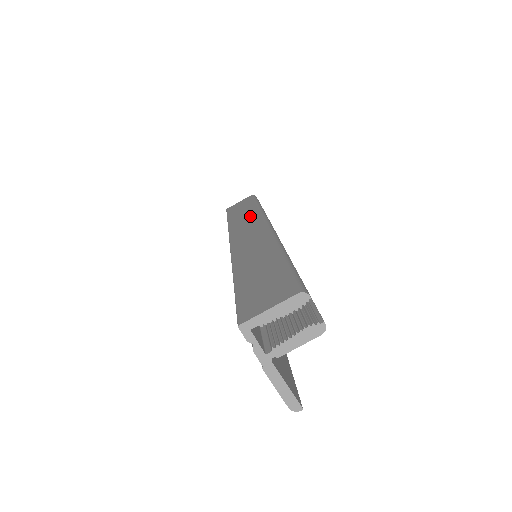
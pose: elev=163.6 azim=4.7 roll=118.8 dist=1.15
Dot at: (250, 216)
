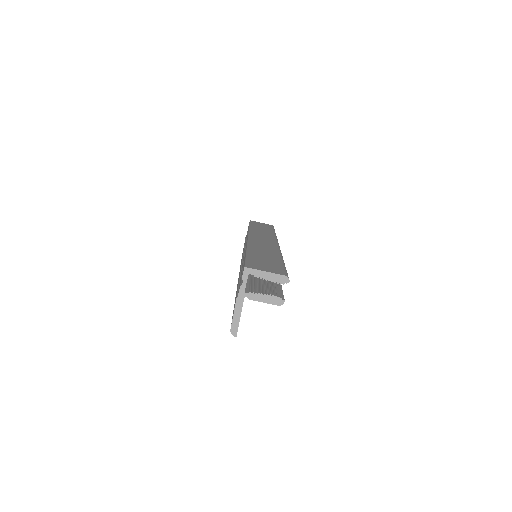
Dot at: (267, 233)
